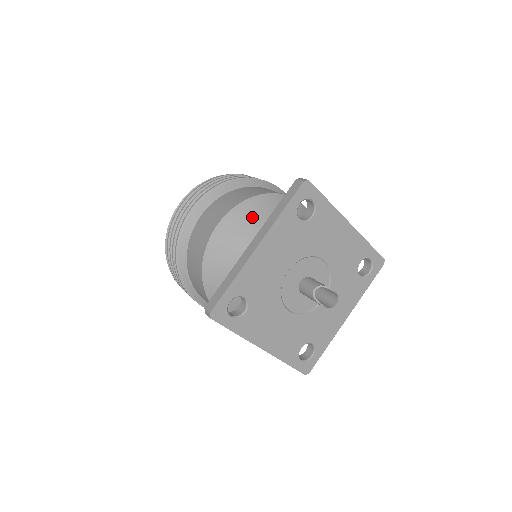
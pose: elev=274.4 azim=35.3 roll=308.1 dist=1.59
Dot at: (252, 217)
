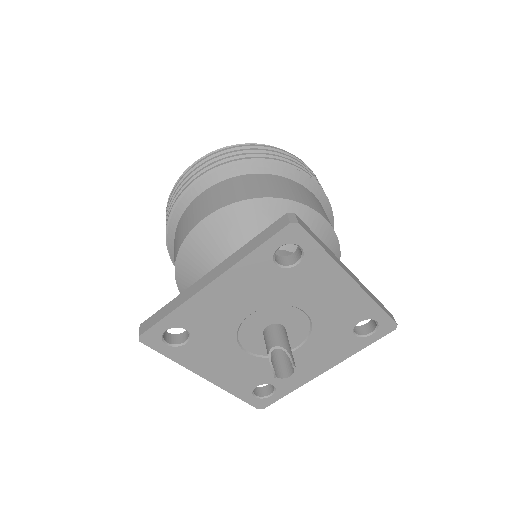
Dot at: (243, 225)
